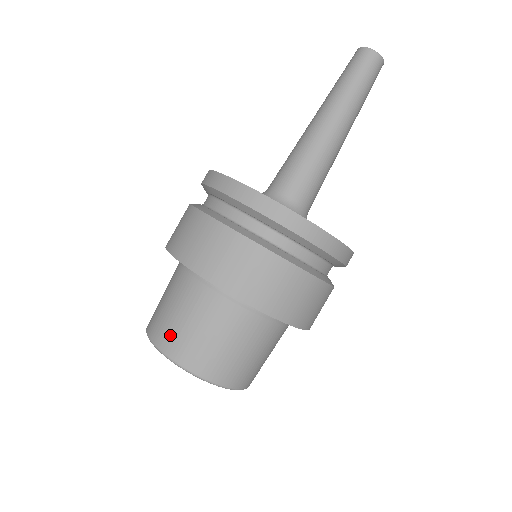
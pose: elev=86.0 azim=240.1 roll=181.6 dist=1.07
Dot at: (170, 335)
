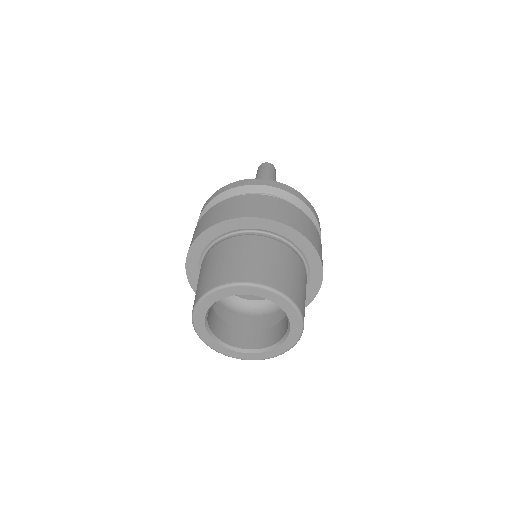
Dot at: (218, 275)
